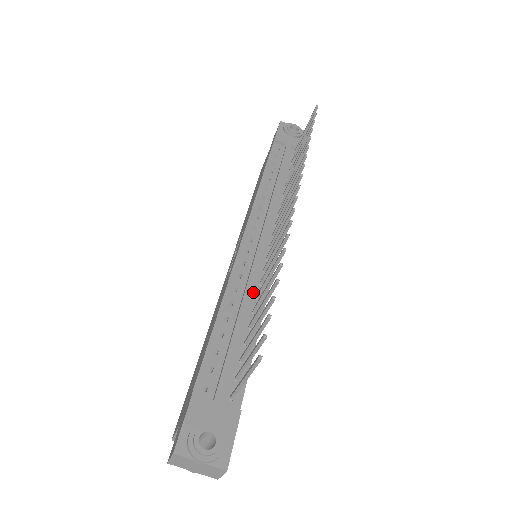
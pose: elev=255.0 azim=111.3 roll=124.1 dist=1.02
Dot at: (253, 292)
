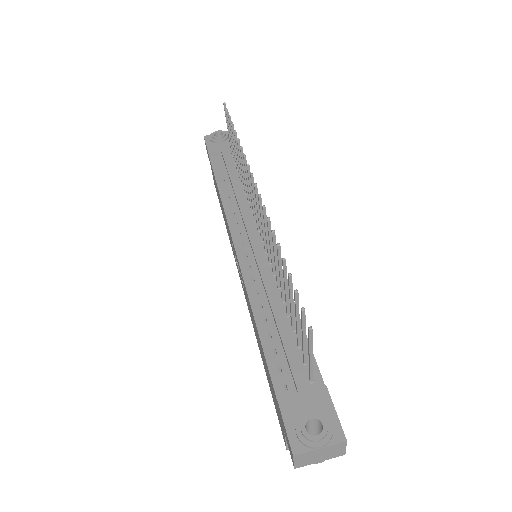
Dot at: (272, 285)
